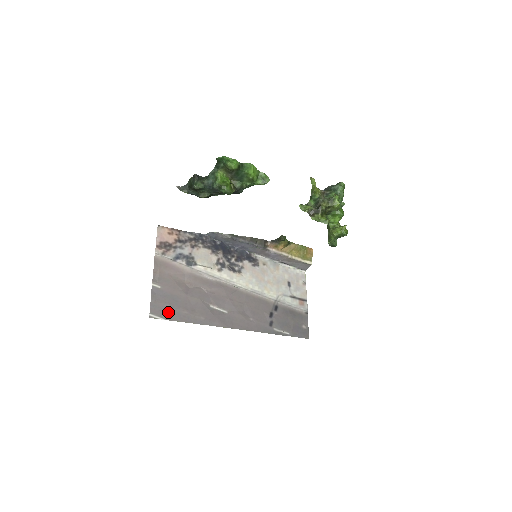
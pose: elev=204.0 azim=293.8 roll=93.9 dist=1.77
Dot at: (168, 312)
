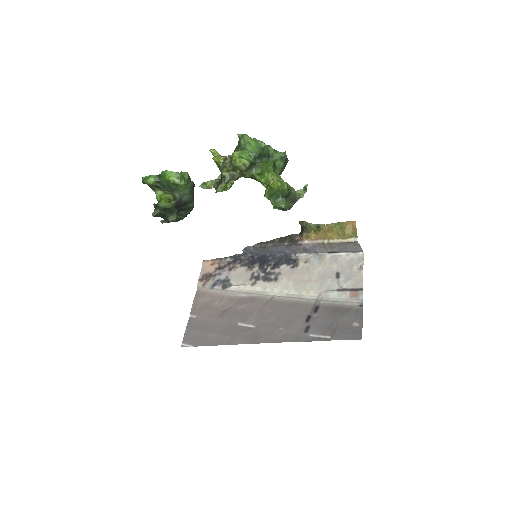
Dot at: (197, 339)
